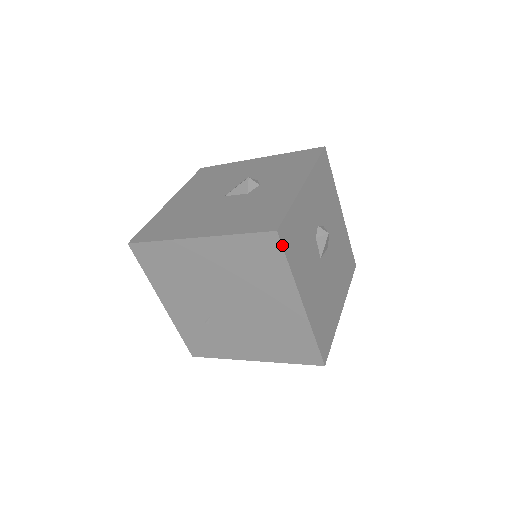
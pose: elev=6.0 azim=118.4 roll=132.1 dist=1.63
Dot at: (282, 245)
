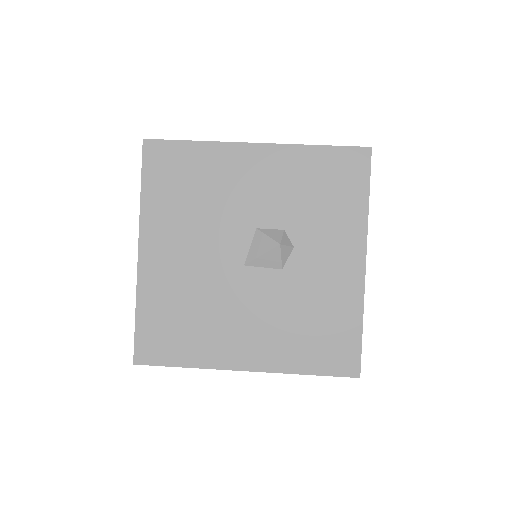
Dot at: occluded
